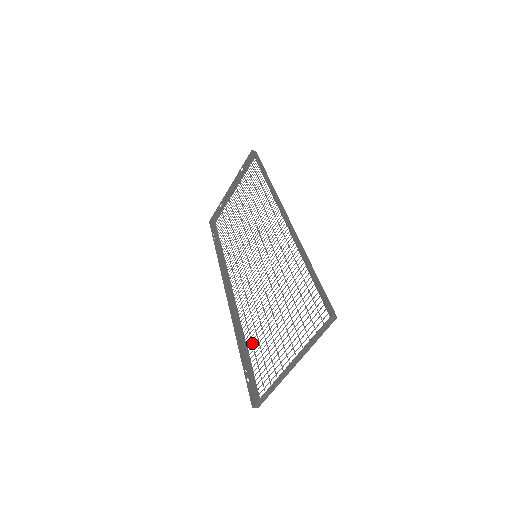
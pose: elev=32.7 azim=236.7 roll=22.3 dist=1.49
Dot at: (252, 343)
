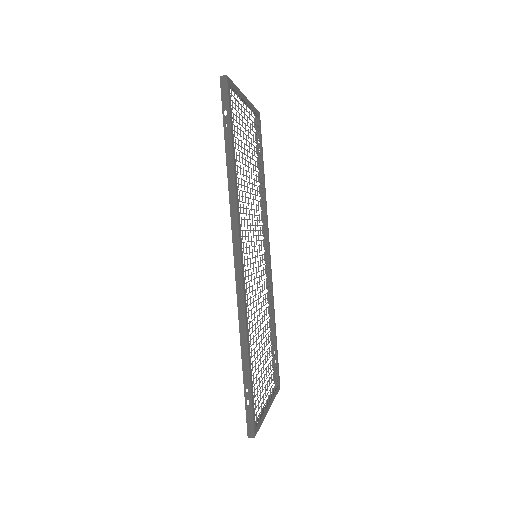
Dot at: (272, 336)
